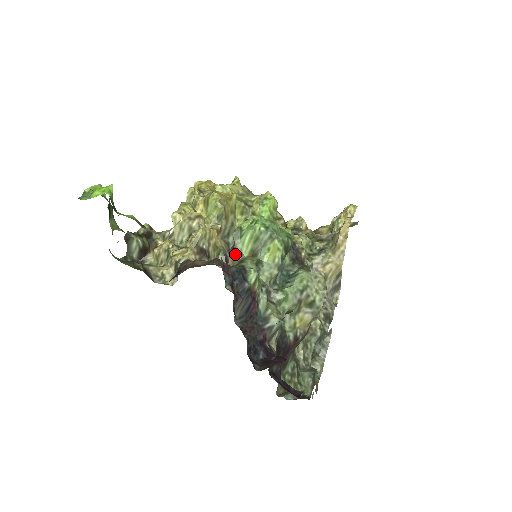
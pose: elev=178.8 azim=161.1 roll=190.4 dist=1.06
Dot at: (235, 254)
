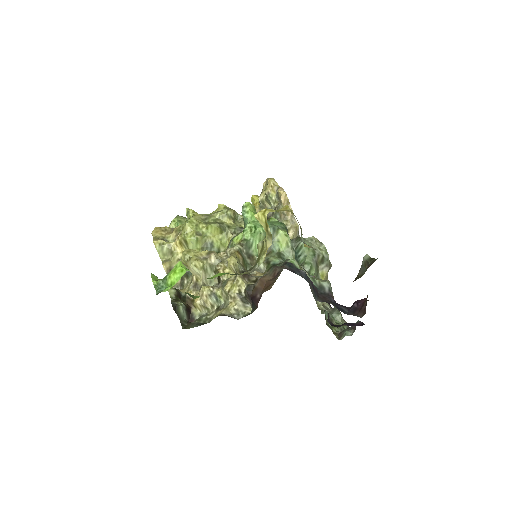
Dot at: occluded
